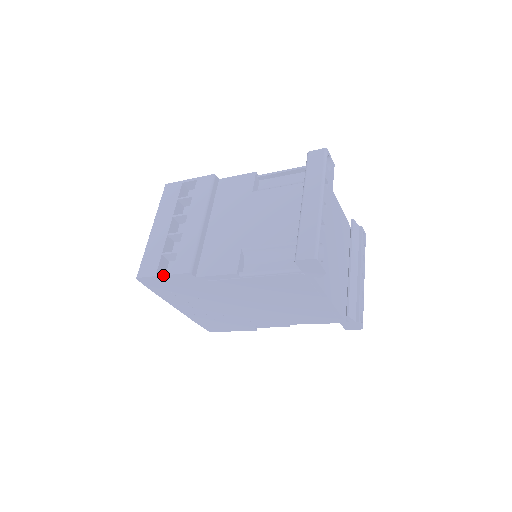
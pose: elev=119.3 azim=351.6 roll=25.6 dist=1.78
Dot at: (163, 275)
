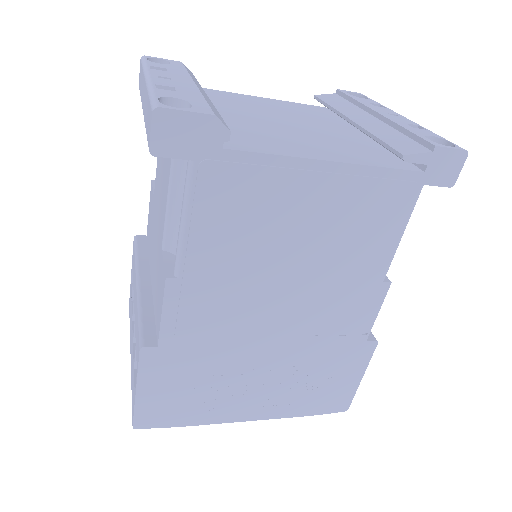
Dot at: (135, 389)
